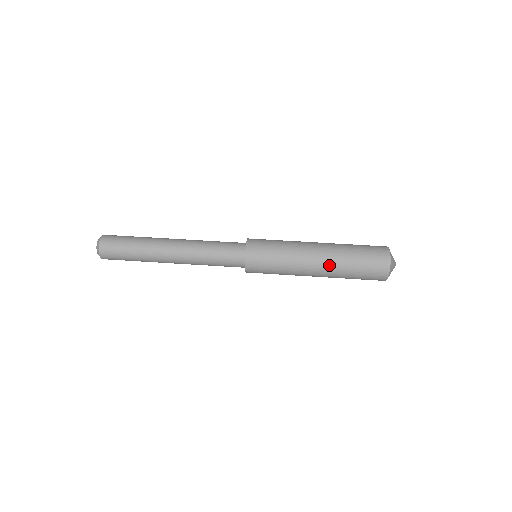
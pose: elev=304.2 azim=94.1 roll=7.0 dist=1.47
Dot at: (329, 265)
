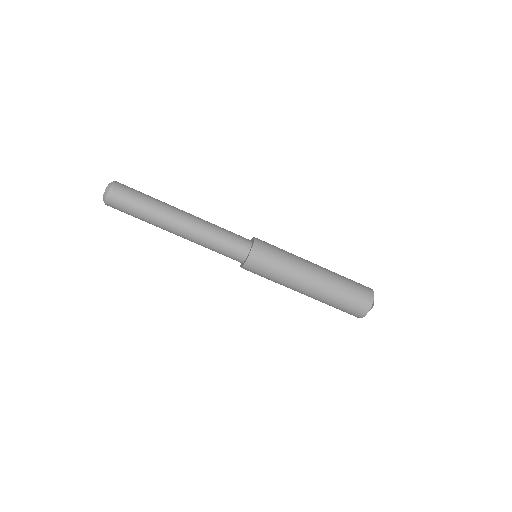
Dot at: occluded
